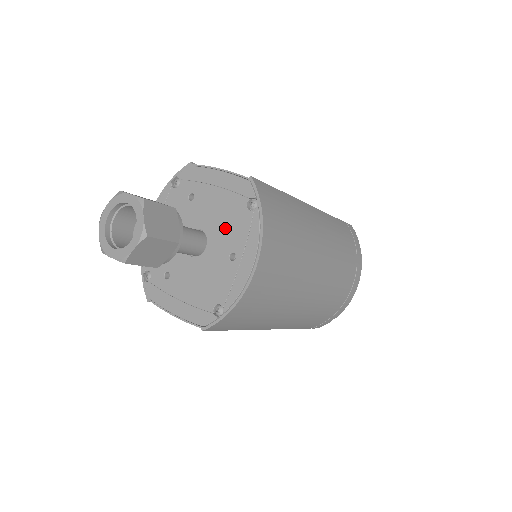
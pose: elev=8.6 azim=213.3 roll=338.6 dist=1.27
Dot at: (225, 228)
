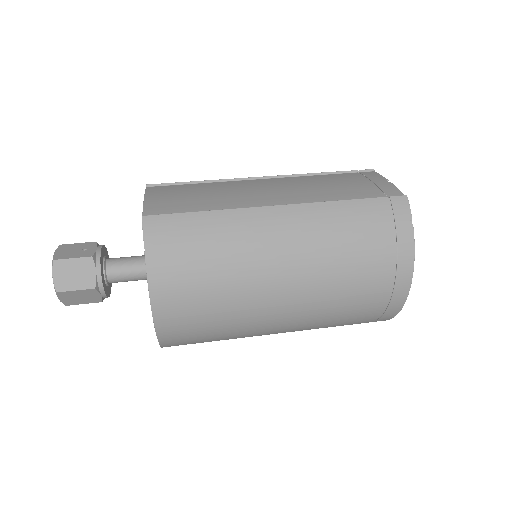
Dot at: occluded
